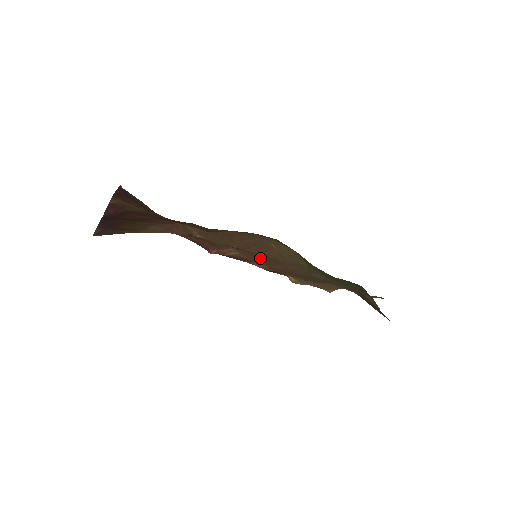
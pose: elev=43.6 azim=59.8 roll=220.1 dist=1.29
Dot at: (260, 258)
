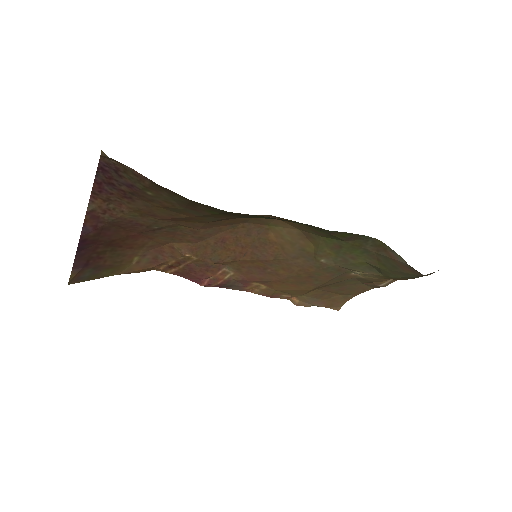
Dot at: (259, 268)
